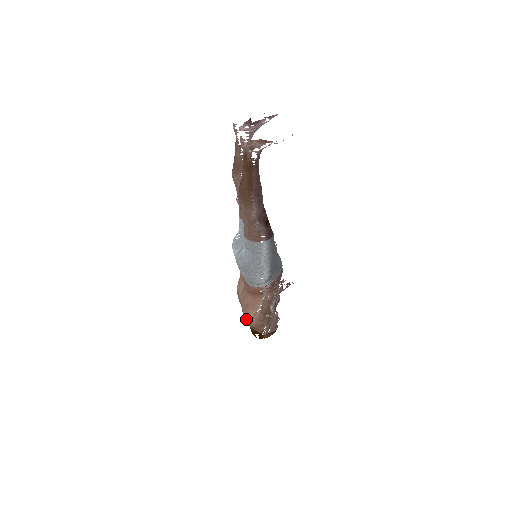
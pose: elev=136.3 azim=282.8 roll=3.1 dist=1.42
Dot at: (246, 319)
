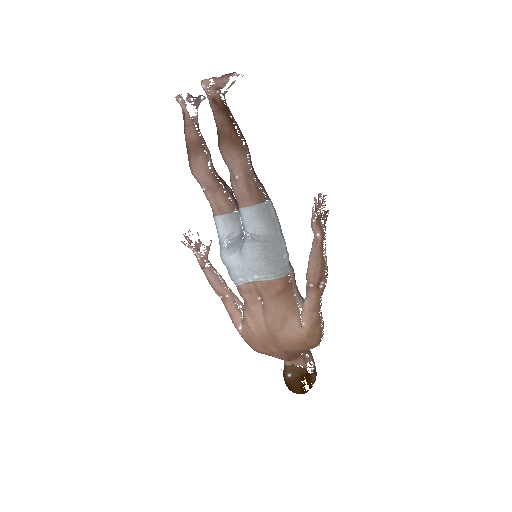
Dot at: (292, 340)
